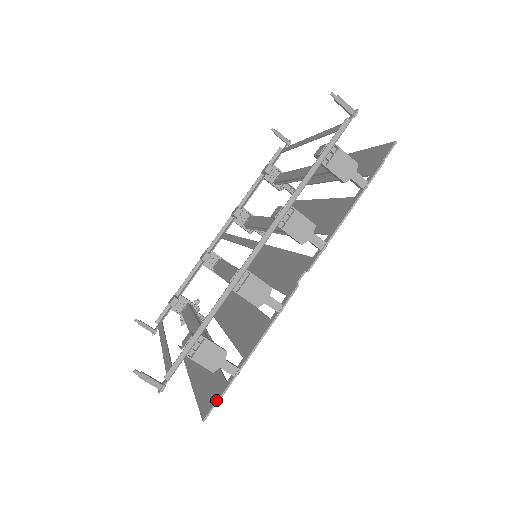
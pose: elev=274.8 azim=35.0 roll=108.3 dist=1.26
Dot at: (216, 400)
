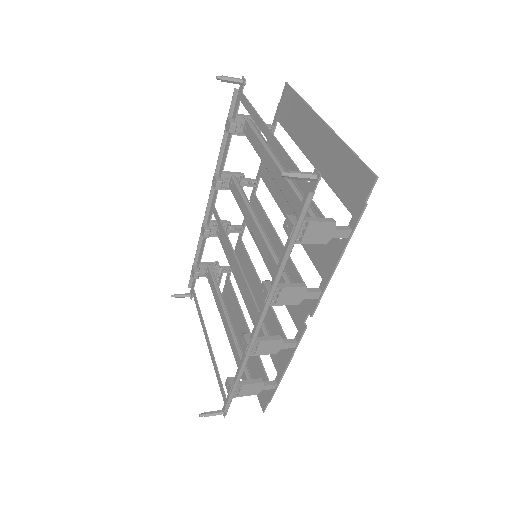
Dot at: (267, 401)
